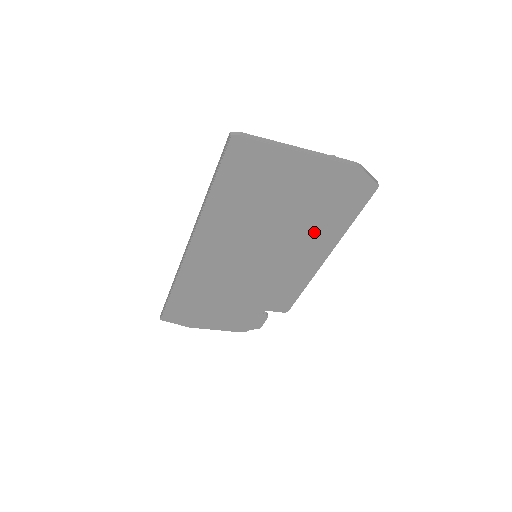
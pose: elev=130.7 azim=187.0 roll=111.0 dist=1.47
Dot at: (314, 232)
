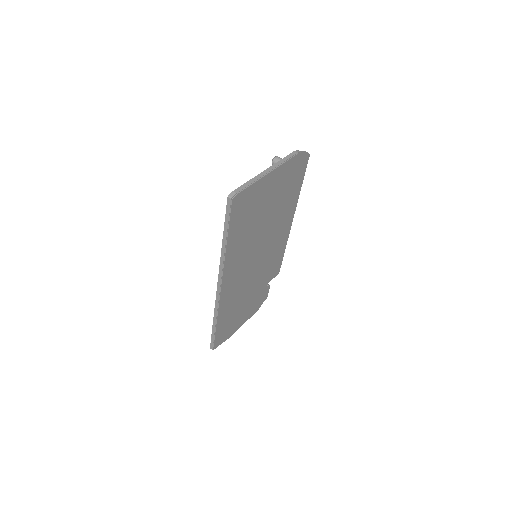
Dot at: (284, 212)
